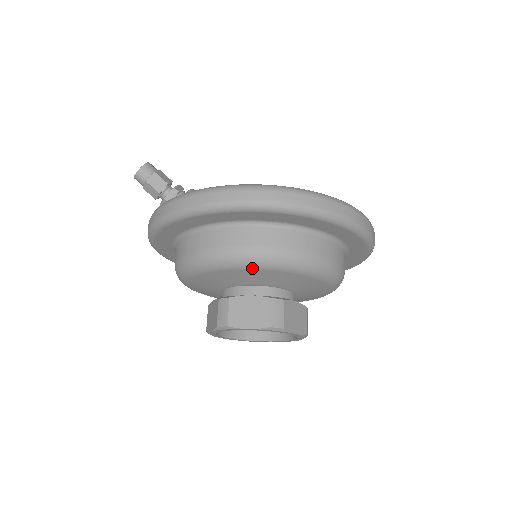
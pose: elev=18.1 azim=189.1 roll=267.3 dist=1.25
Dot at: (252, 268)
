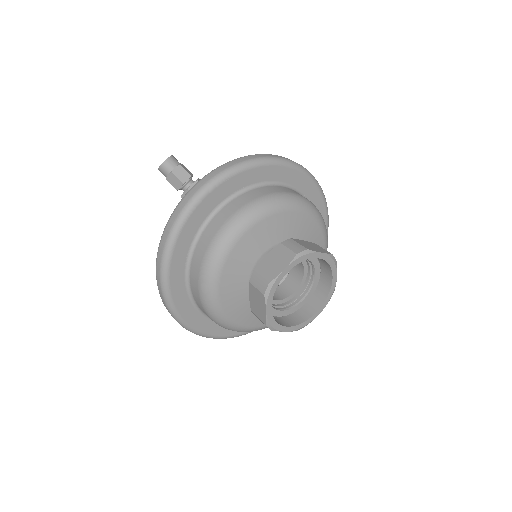
Dot at: (305, 212)
